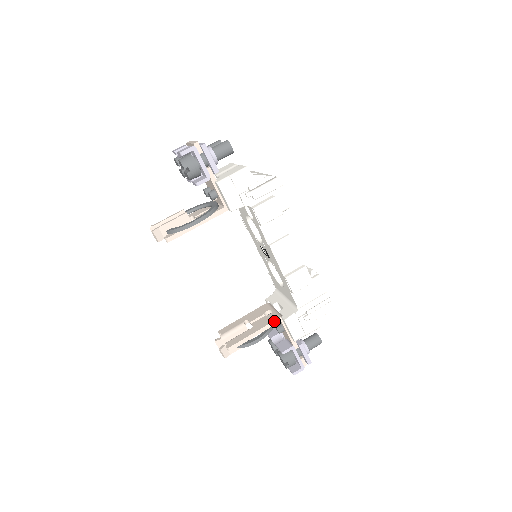
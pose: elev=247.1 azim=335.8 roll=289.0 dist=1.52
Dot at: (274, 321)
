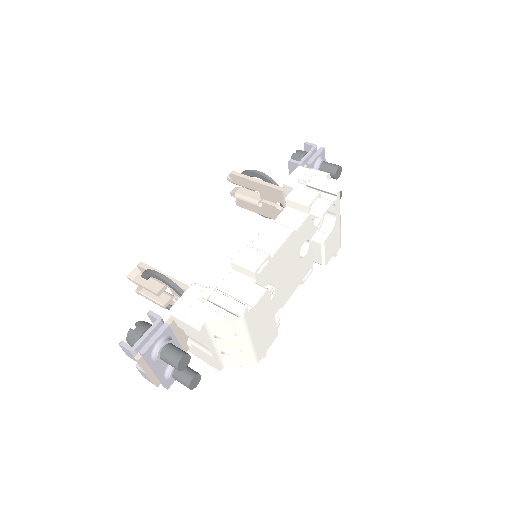
Dot at: (188, 286)
